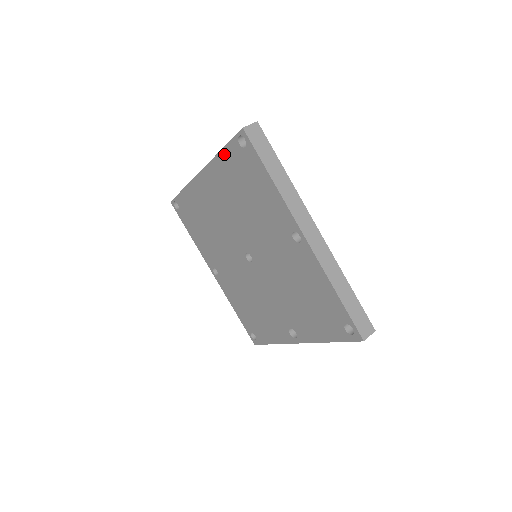
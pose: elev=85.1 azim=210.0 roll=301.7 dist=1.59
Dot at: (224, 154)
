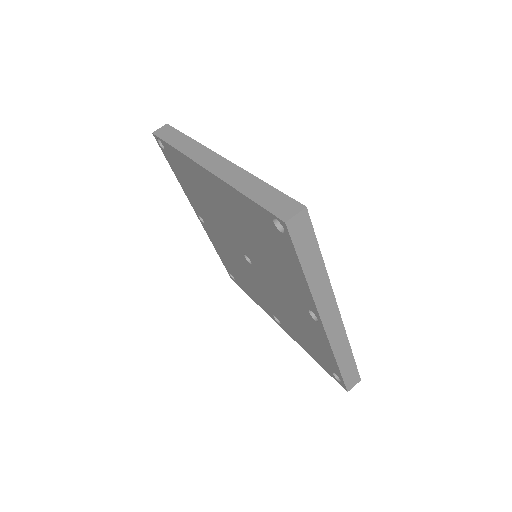
Dot at: (247, 201)
